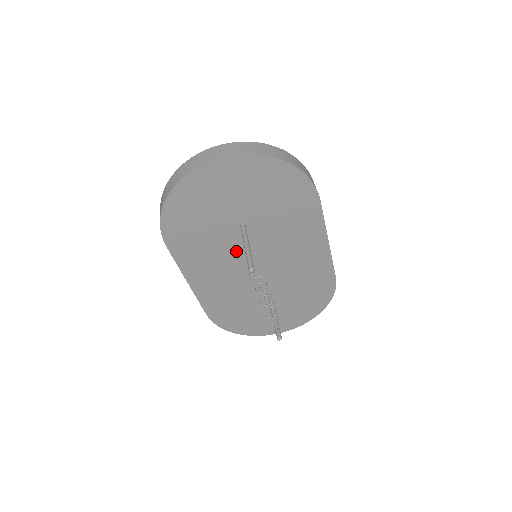
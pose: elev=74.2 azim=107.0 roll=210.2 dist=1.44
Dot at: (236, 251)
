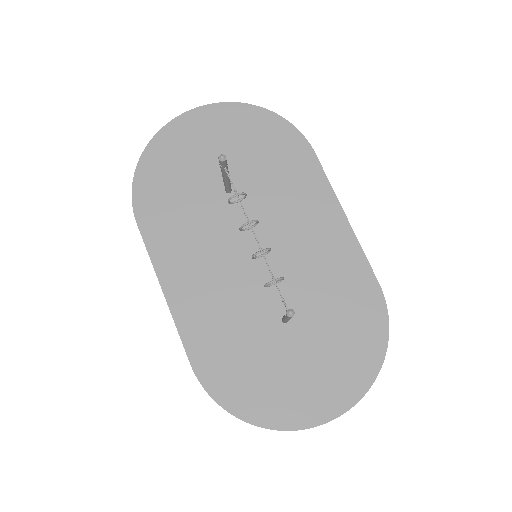
Dot at: (224, 232)
